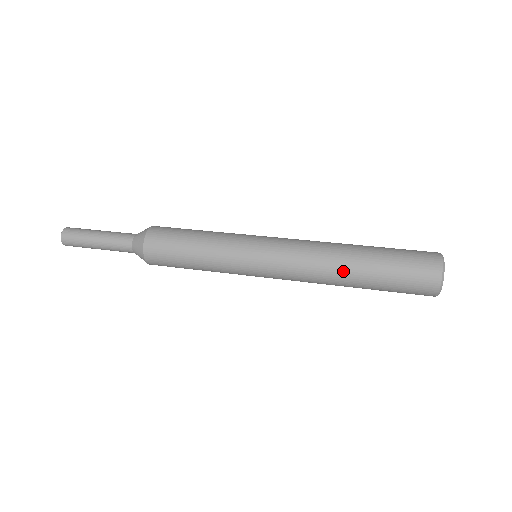
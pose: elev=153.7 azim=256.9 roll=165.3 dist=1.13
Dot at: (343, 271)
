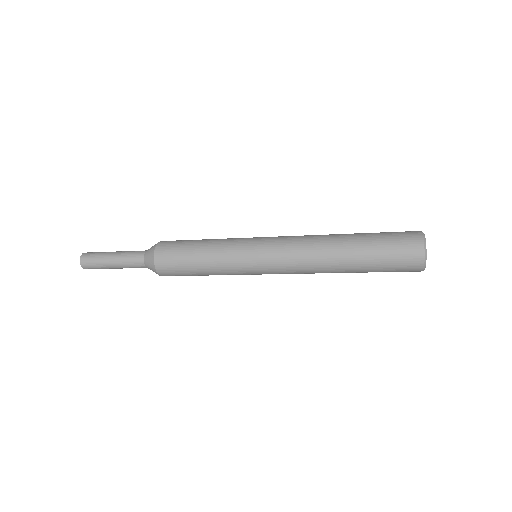
Dot at: (335, 239)
